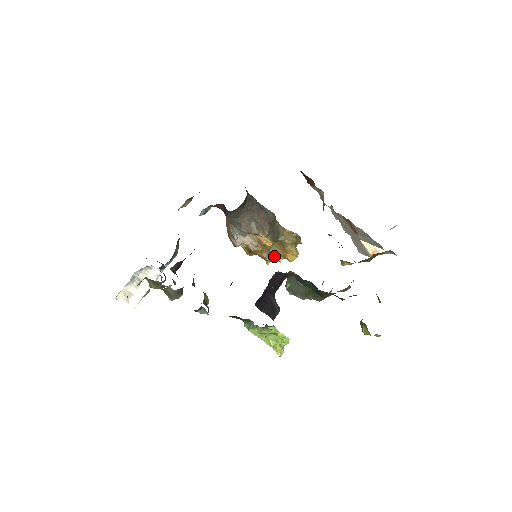
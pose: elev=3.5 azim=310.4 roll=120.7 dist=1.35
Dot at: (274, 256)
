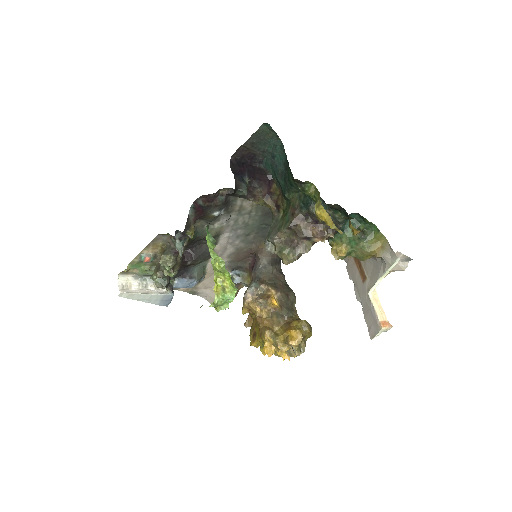
Dot at: (275, 336)
